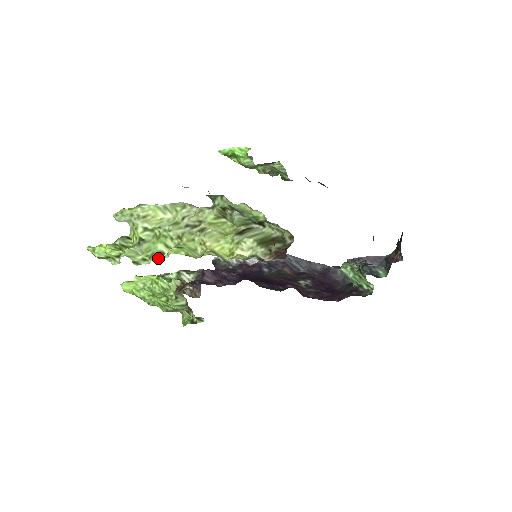
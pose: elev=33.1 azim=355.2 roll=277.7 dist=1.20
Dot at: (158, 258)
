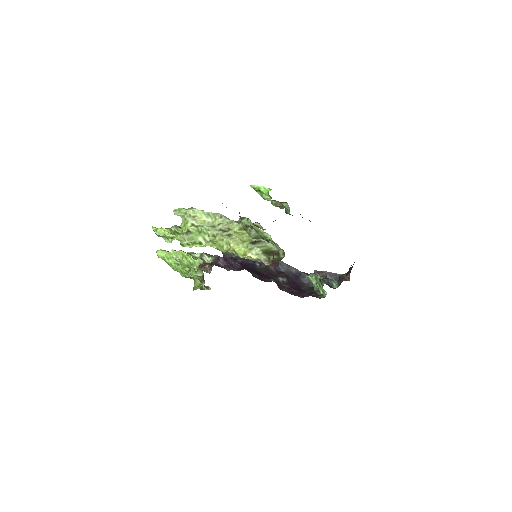
Dot at: (198, 246)
